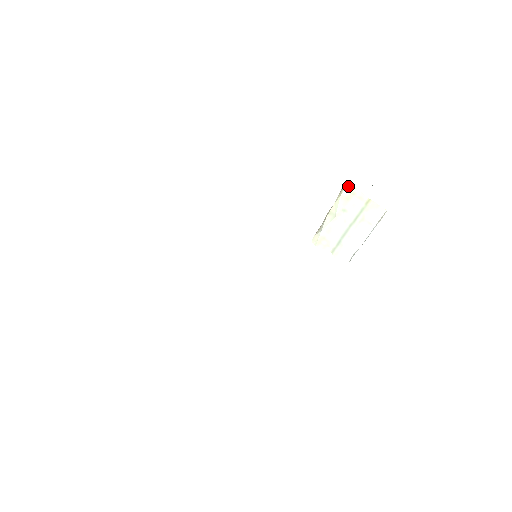
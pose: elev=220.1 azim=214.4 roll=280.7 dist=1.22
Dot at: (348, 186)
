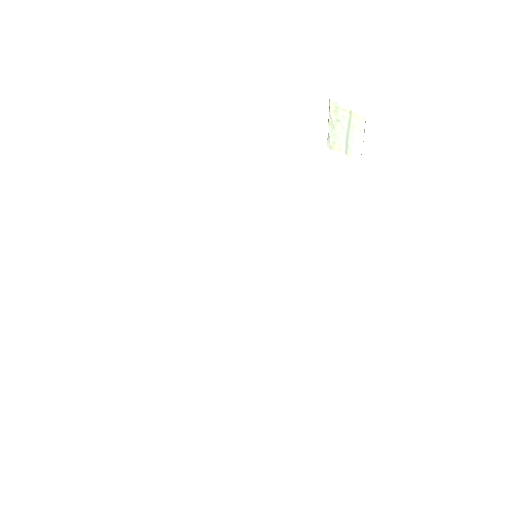
Dot at: (331, 103)
